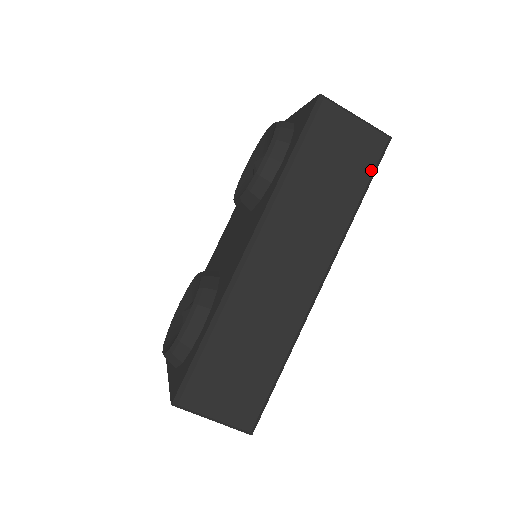
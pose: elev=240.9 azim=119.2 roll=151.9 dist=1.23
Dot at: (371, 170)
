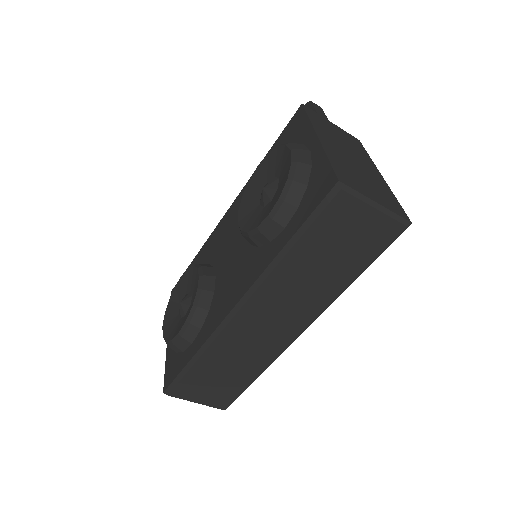
Dot at: (376, 254)
